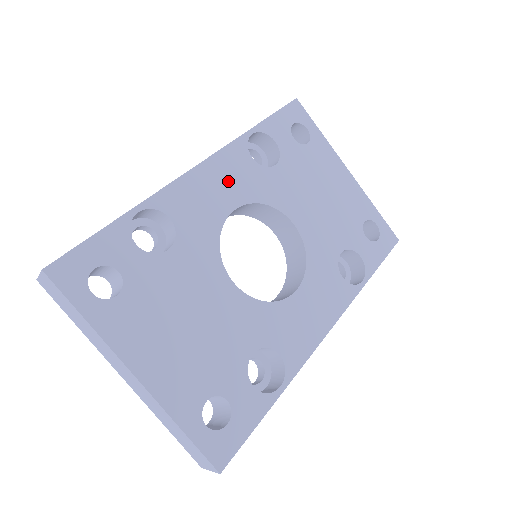
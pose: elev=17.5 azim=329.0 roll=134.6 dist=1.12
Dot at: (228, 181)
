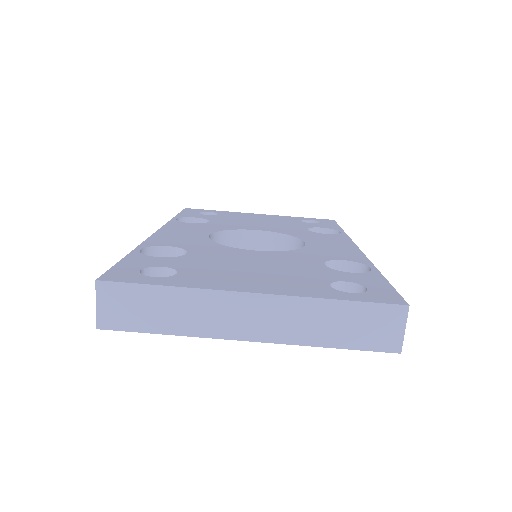
Dot at: (187, 231)
